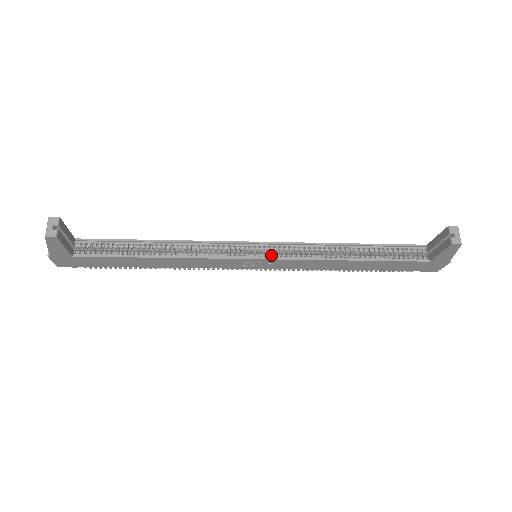
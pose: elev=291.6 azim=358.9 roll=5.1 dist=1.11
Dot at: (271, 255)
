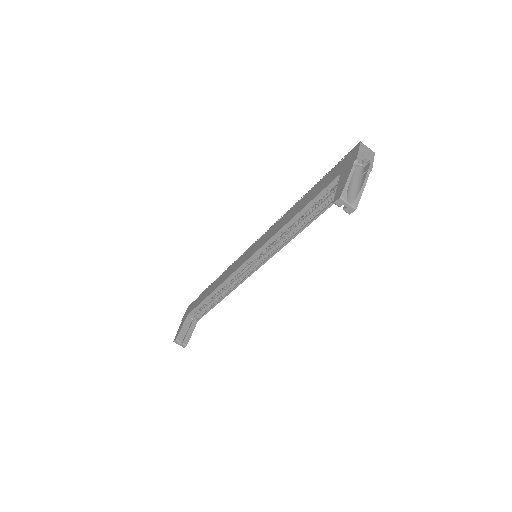
Dot at: (262, 260)
